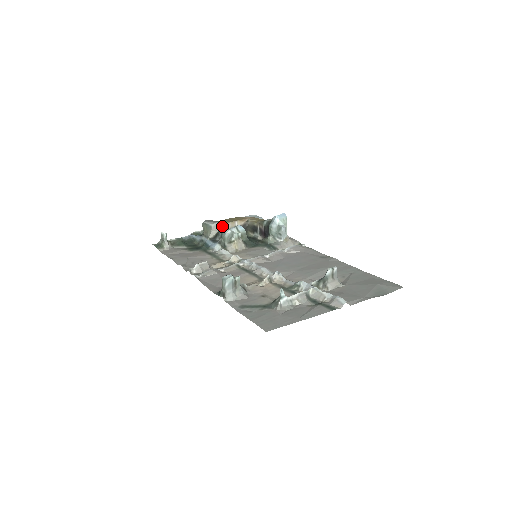
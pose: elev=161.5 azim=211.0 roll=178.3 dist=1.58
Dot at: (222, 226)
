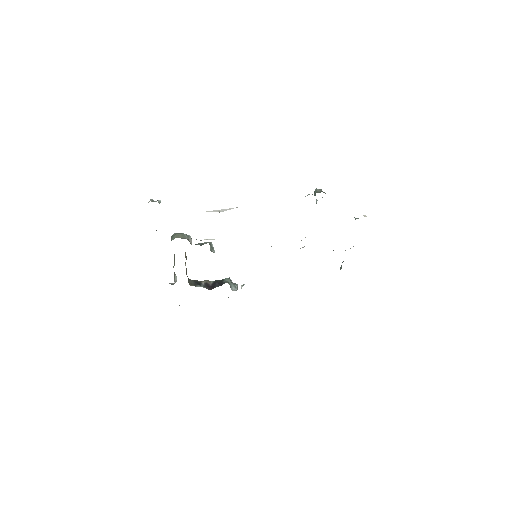
Dot at: occluded
